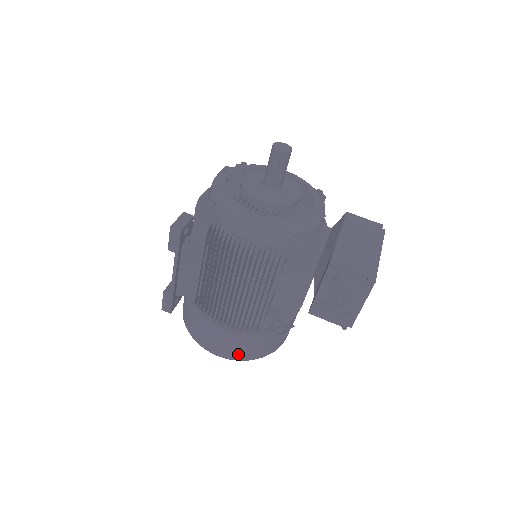
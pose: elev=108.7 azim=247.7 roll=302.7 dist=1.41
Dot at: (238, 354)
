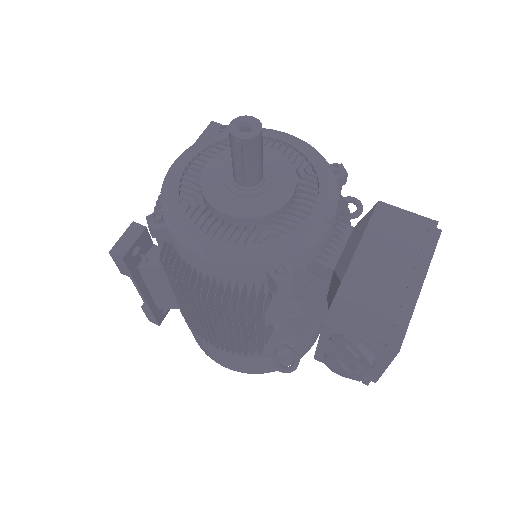
Dot at: (247, 370)
